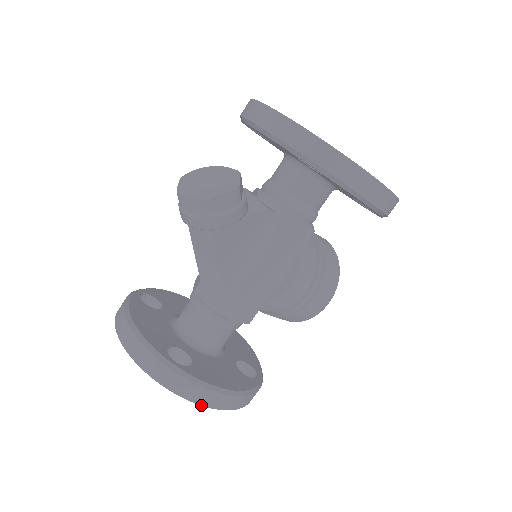
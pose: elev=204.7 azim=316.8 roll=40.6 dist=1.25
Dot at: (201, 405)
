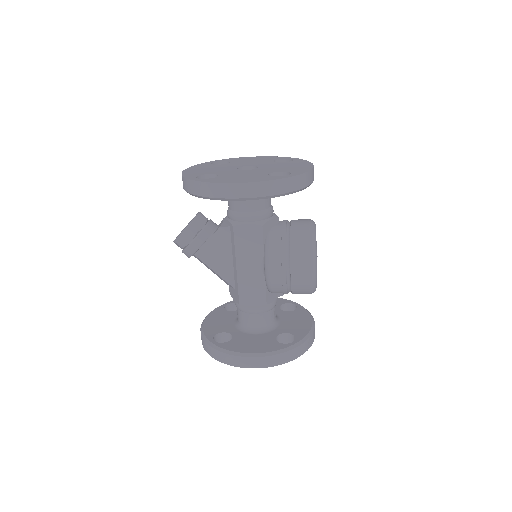
Dot at: (235, 366)
